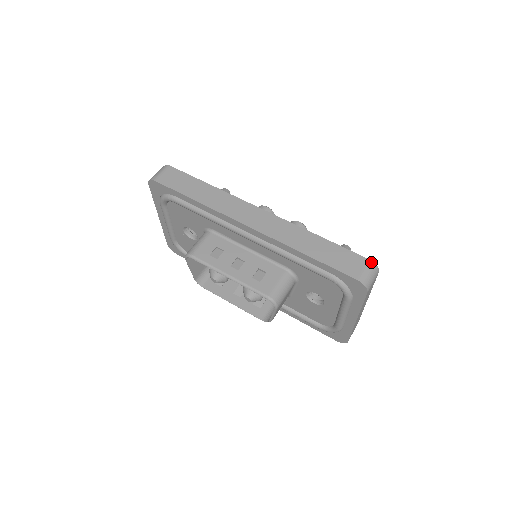
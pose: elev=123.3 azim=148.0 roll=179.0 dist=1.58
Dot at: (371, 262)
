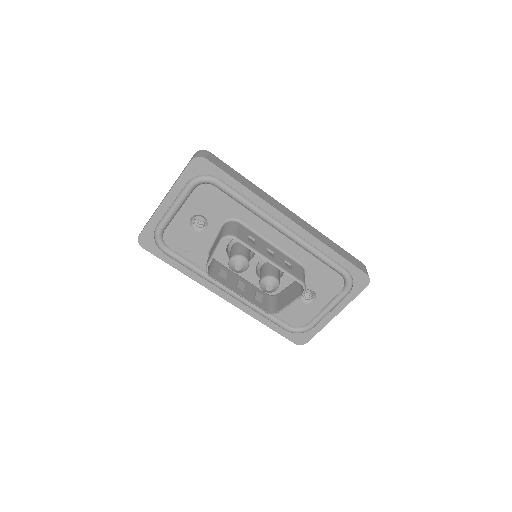
Dot at: (365, 266)
